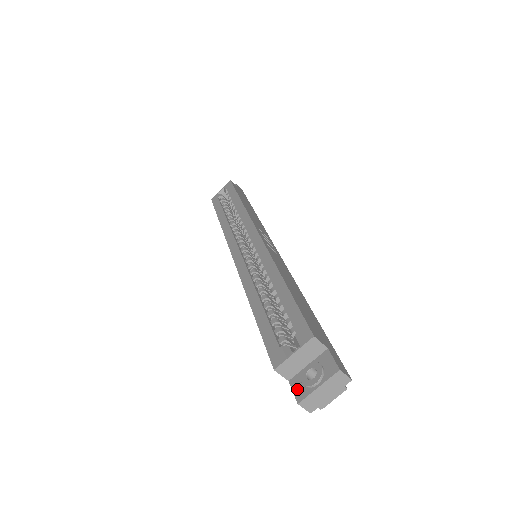
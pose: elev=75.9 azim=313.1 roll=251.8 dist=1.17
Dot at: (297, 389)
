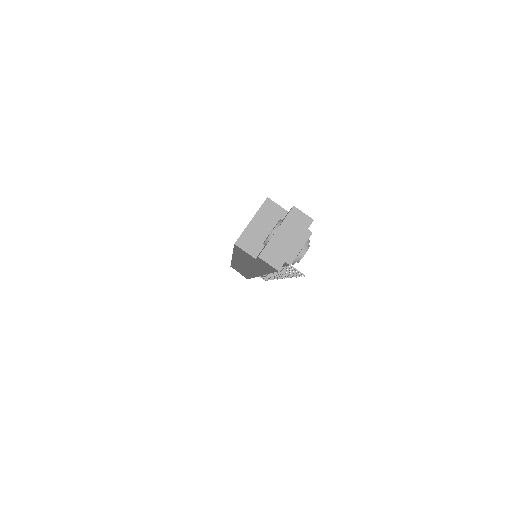
Dot at: (260, 252)
